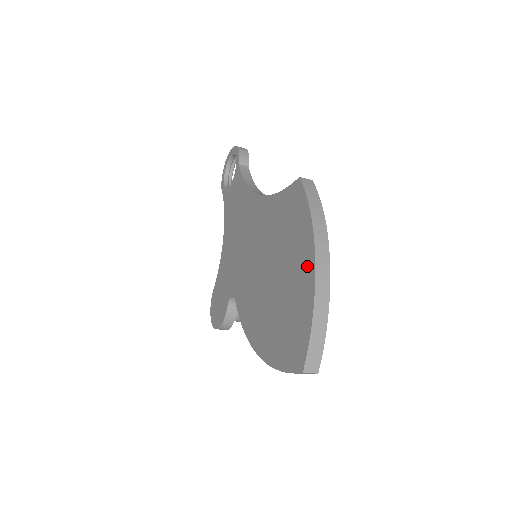
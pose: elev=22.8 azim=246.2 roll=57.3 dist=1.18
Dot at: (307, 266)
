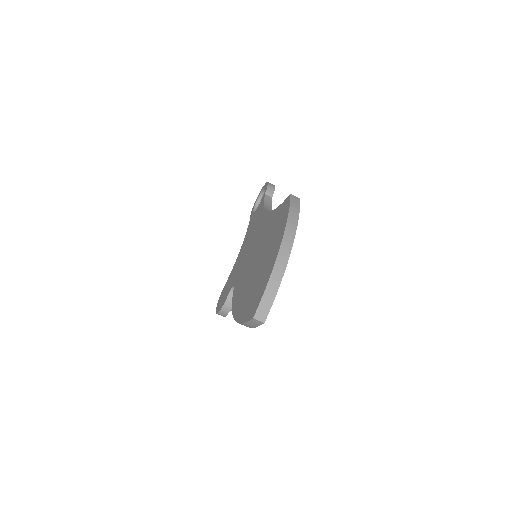
Dot at: (276, 249)
